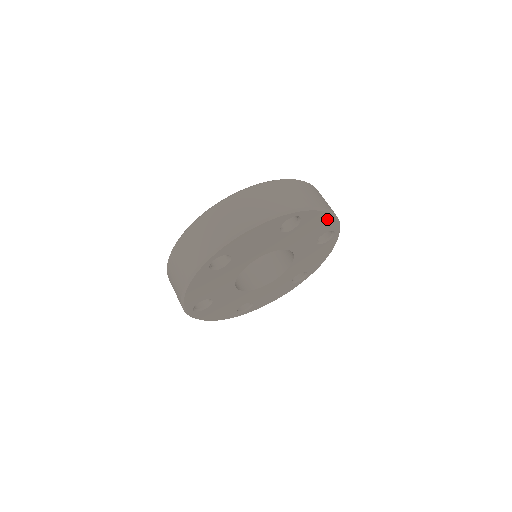
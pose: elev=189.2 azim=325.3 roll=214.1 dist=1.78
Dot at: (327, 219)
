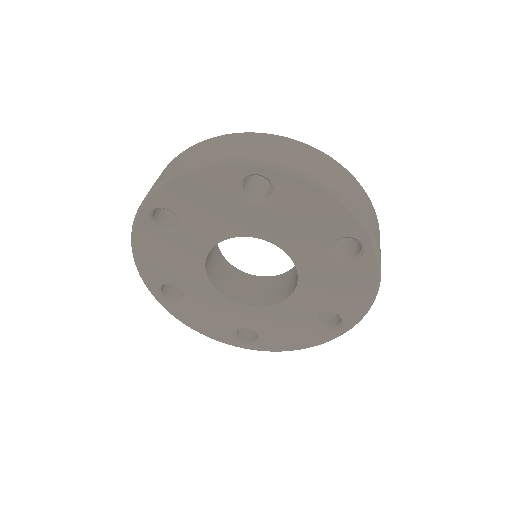
Dot at: (331, 206)
